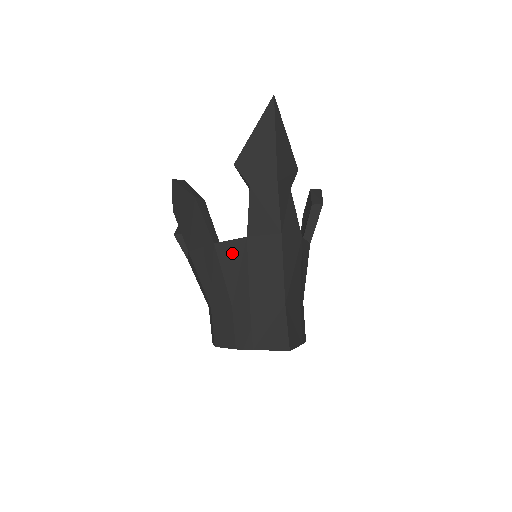
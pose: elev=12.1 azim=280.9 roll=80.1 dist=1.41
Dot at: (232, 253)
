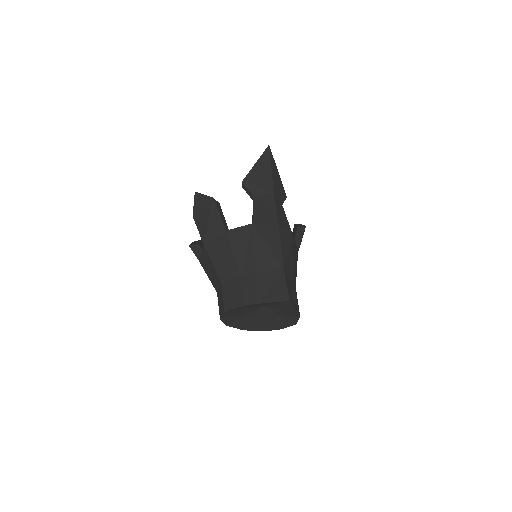
Dot at: (241, 236)
